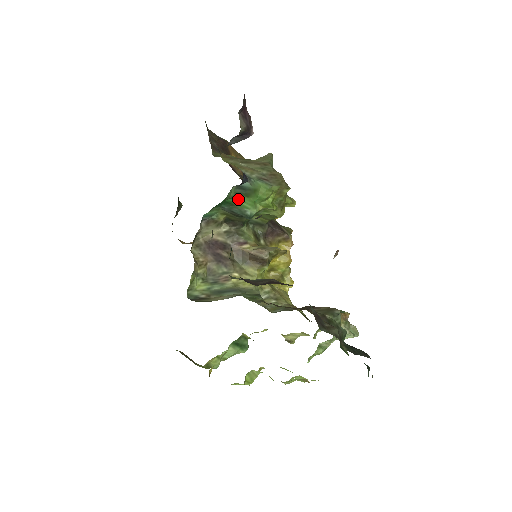
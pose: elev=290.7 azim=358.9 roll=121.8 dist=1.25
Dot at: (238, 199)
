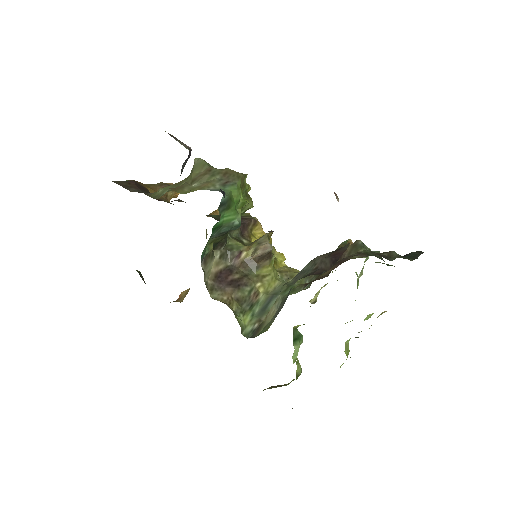
Dot at: (223, 217)
